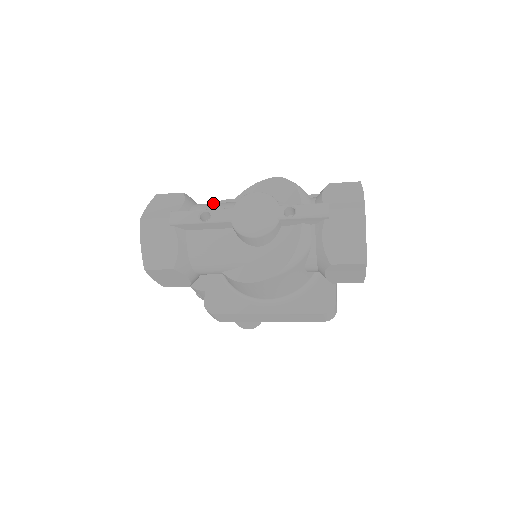
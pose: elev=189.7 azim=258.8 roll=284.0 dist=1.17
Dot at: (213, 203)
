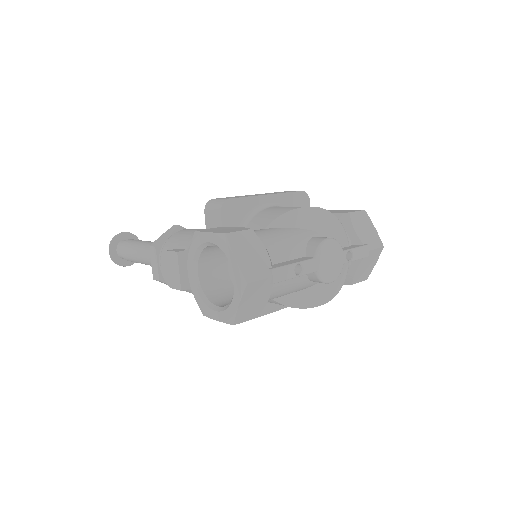
Dot at: (276, 238)
